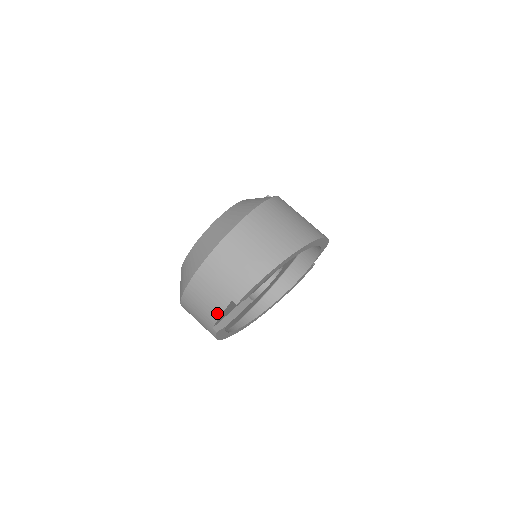
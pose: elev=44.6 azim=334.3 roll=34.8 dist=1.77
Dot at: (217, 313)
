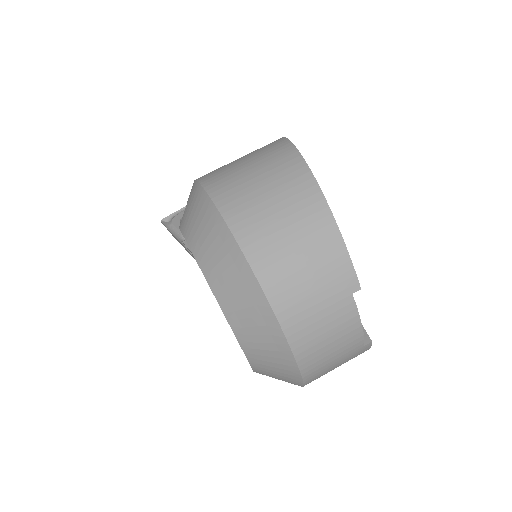
Dot at: (356, 328)
